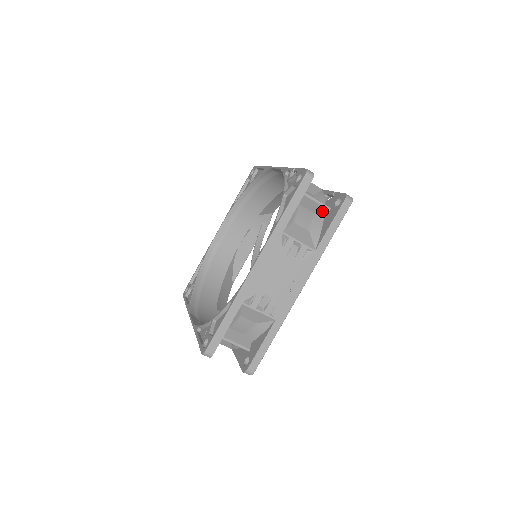
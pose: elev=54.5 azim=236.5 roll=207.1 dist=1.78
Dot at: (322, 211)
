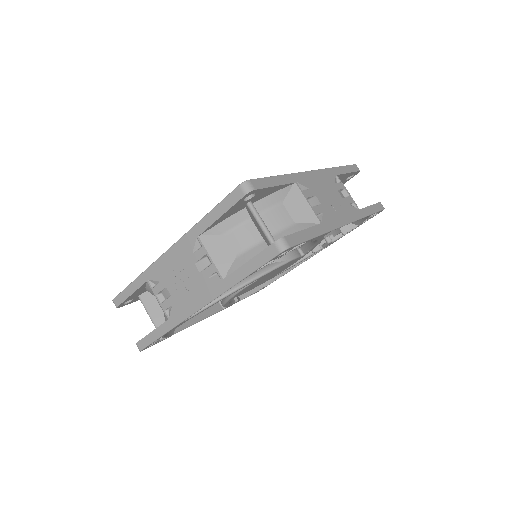
Dot at: occluded
